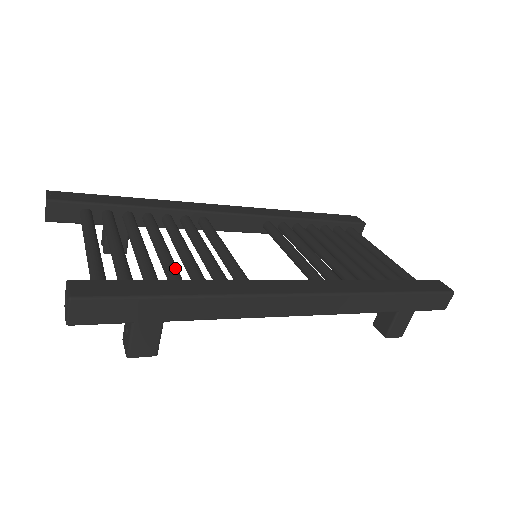
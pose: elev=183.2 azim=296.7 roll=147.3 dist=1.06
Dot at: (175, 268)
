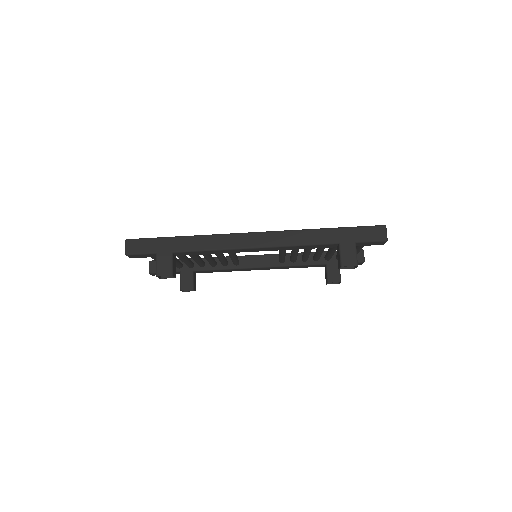
Dot at: occluded
